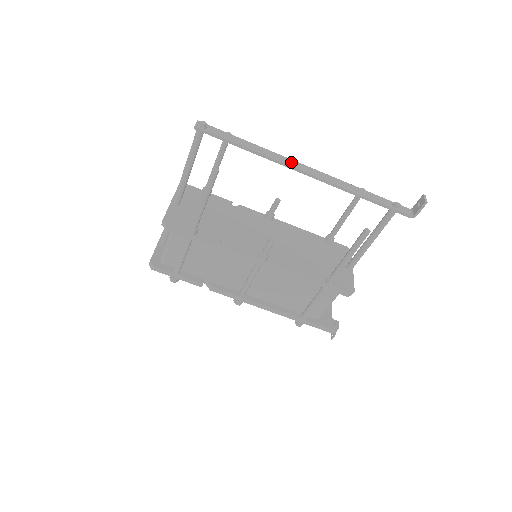
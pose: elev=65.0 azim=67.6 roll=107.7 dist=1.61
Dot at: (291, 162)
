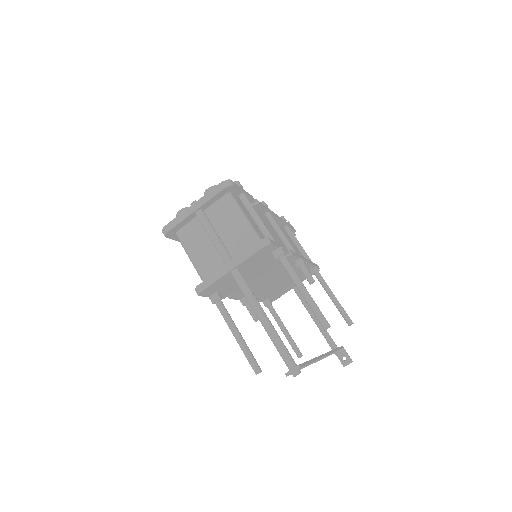
Dot at: occluded
